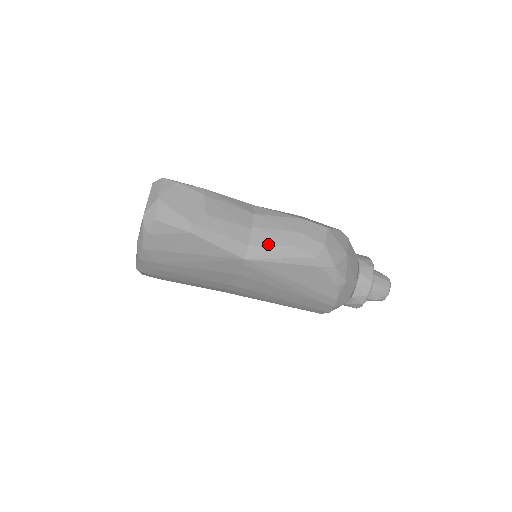
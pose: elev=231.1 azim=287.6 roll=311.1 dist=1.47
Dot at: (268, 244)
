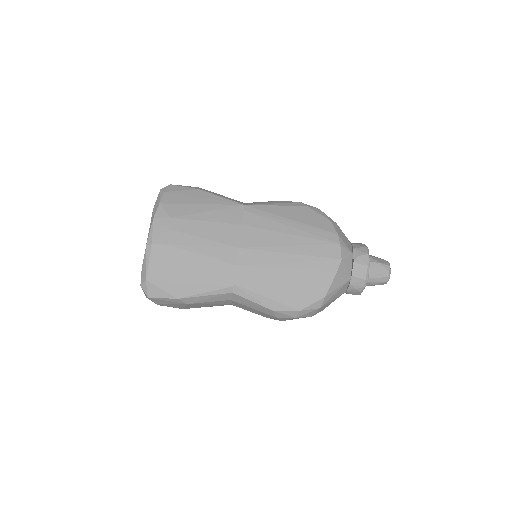
Dot at: (260, 202)
